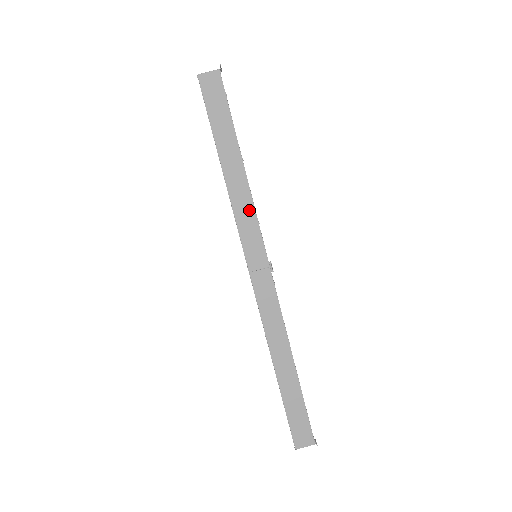
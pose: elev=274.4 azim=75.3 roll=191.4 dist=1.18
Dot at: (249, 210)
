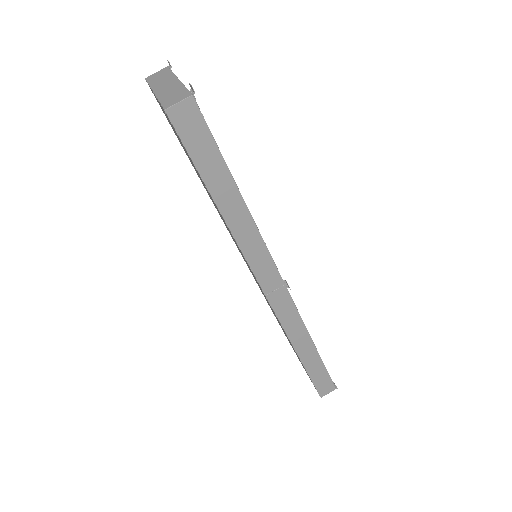
Dot at: (257, 242)
